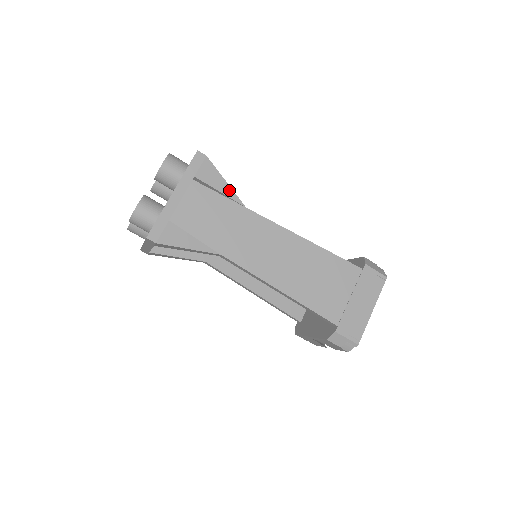
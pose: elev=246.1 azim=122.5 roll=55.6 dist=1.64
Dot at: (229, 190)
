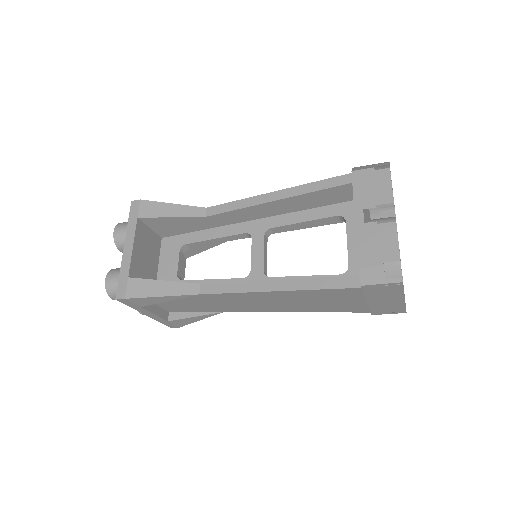
Dot at: (171, 297)
